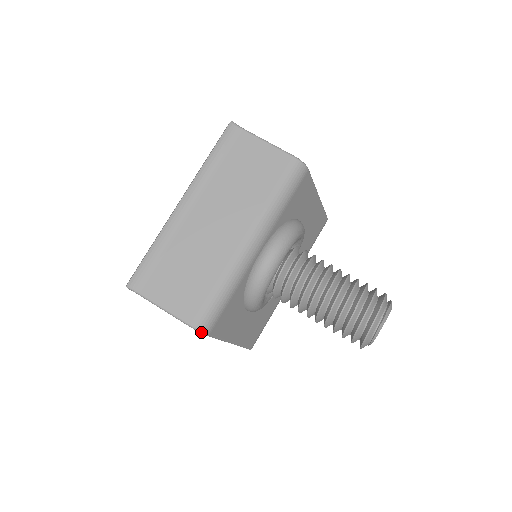
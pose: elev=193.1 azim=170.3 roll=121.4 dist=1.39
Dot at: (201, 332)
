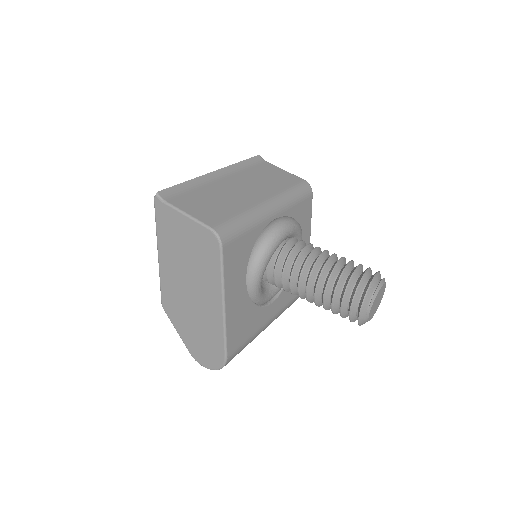
Dot at: (218, 237)
